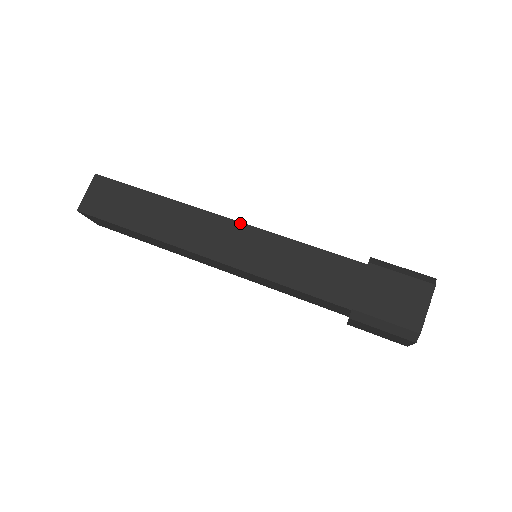
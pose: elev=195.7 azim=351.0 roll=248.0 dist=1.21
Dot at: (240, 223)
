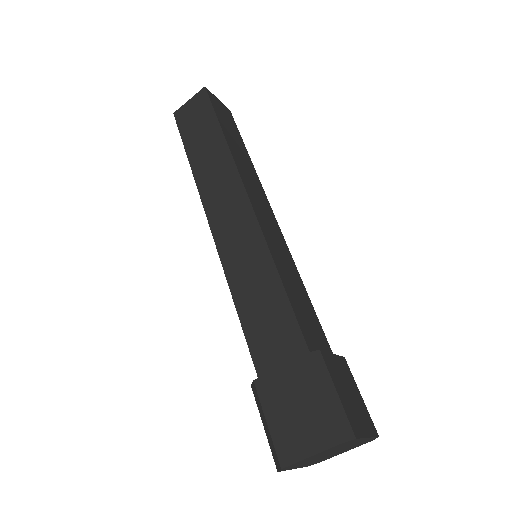
Dot at: (254, 214)
